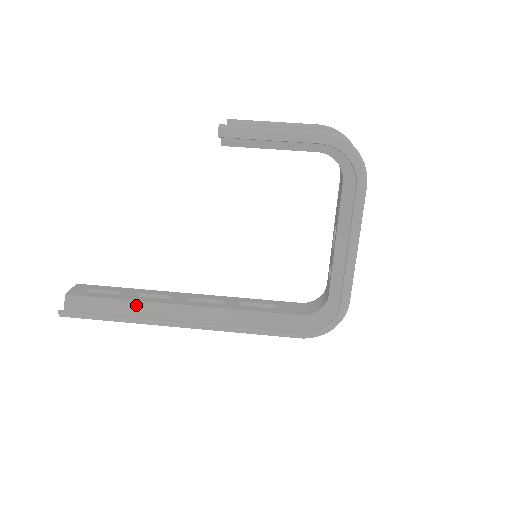
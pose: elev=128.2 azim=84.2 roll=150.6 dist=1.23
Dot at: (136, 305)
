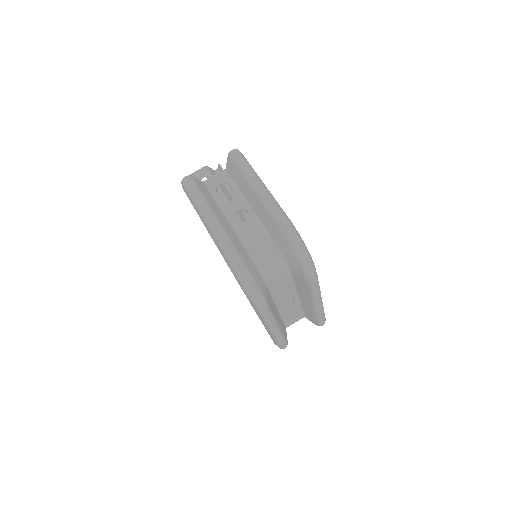
Dot at: occluded
